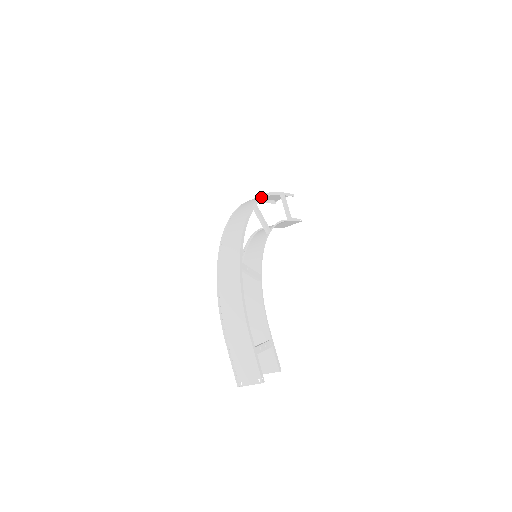
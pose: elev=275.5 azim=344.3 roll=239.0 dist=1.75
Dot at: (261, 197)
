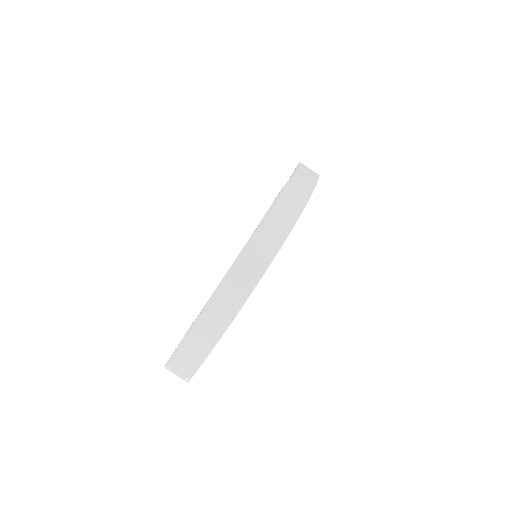
Dot at: occluded
